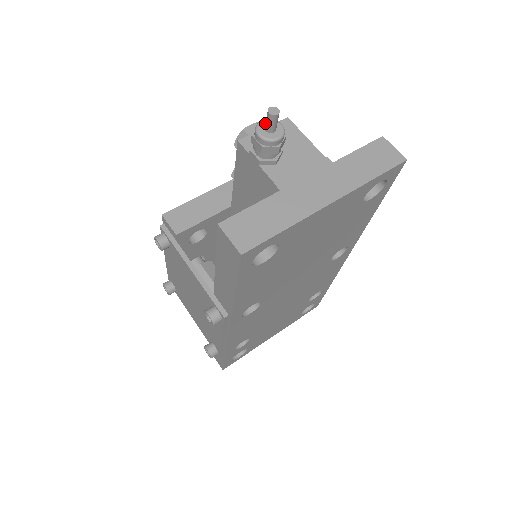
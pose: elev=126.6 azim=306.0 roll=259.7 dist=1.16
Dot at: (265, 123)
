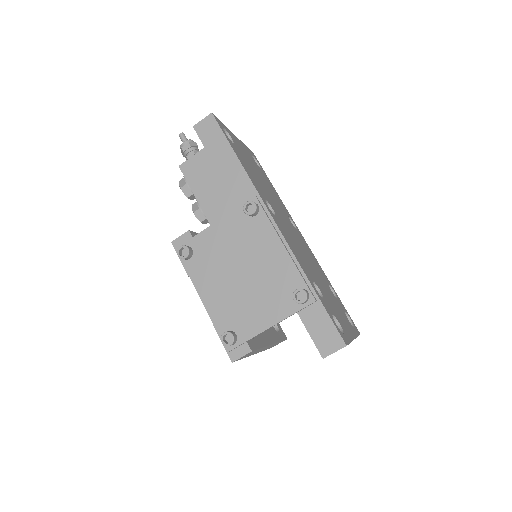
Dot at: occluded
